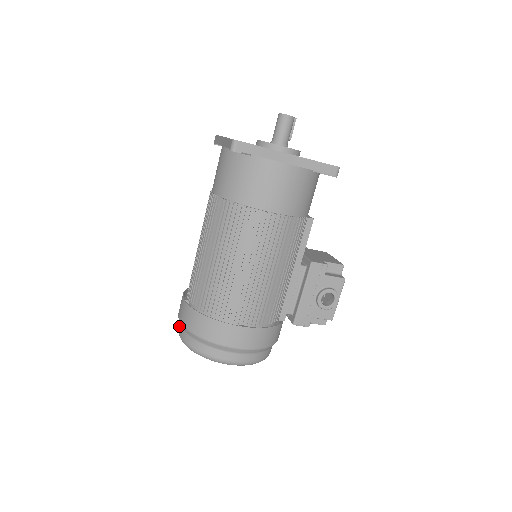
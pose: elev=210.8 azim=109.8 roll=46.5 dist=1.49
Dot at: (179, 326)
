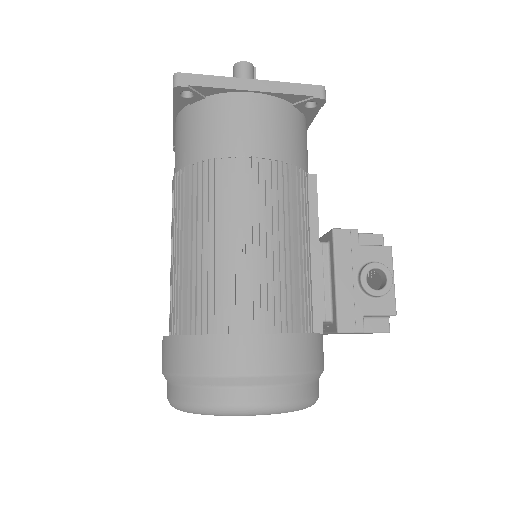
Dot at: occluded
